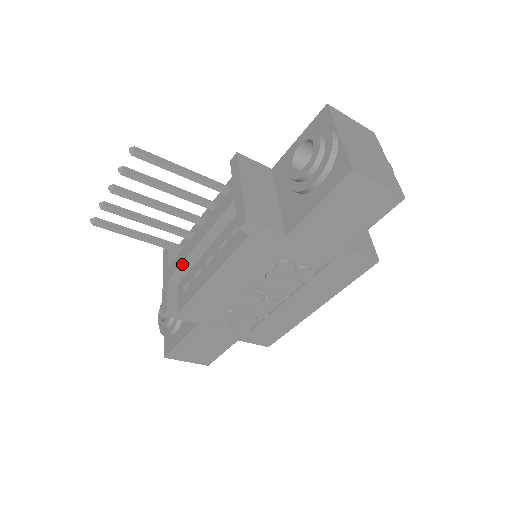
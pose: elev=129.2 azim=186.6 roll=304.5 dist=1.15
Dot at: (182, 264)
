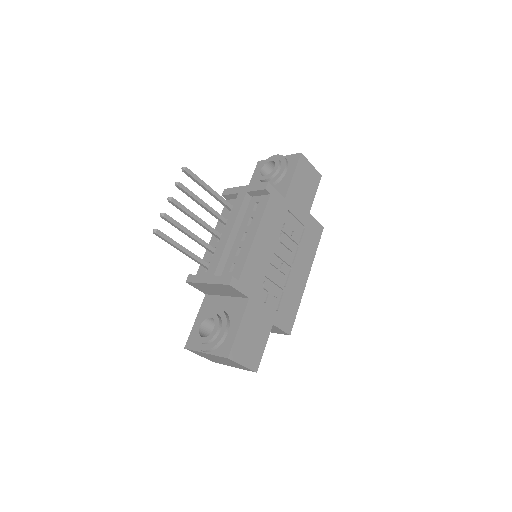
Dot at: (222, 255)
